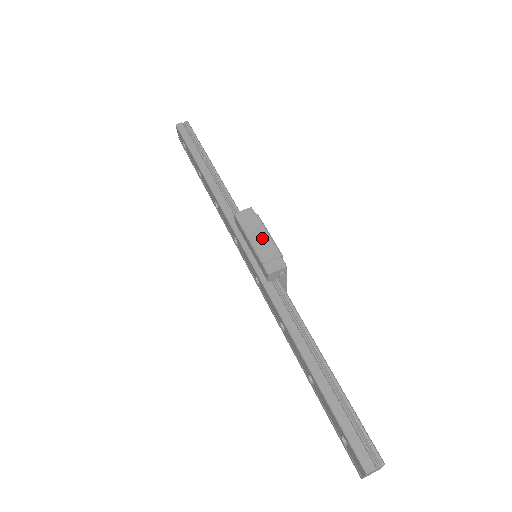
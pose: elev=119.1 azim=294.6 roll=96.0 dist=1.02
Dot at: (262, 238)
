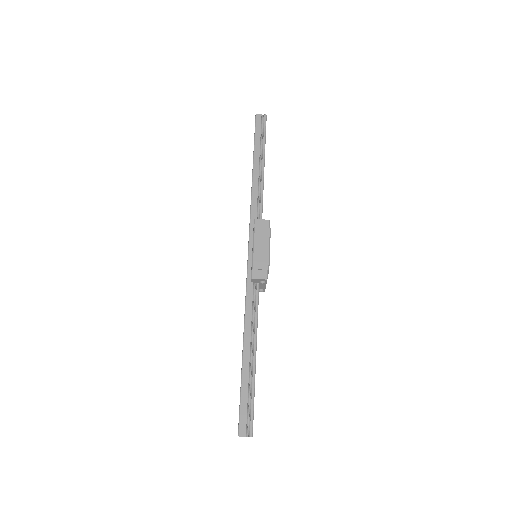
Dot at: (263, 249)
